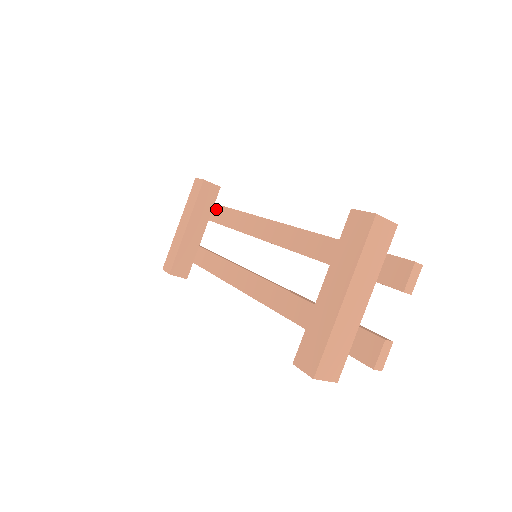
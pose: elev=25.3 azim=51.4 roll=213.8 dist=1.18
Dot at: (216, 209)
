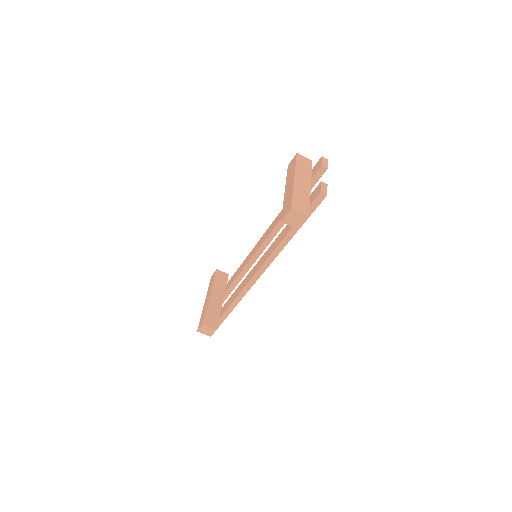
Dot at: (228, 283)
